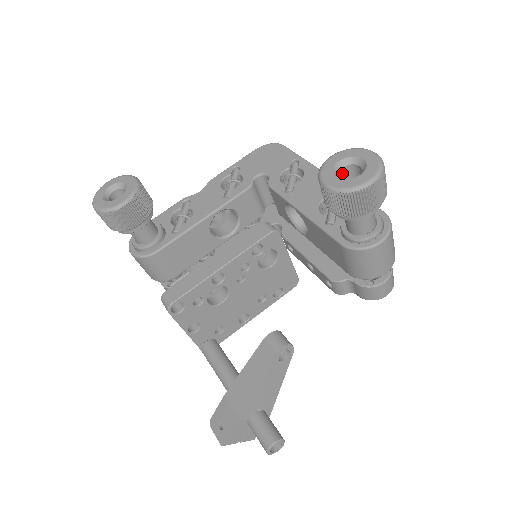
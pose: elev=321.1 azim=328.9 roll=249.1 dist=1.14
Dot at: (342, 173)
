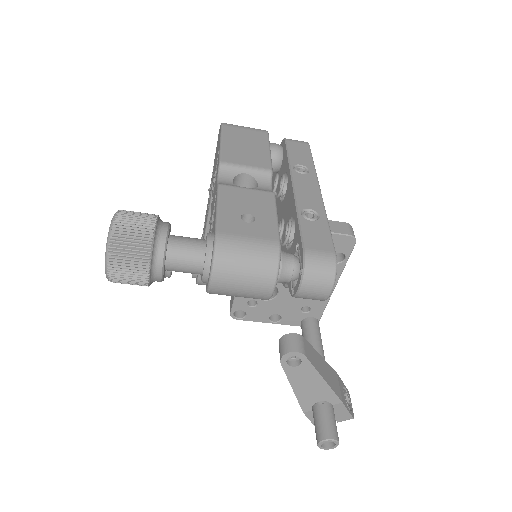
Dot at: occluded
